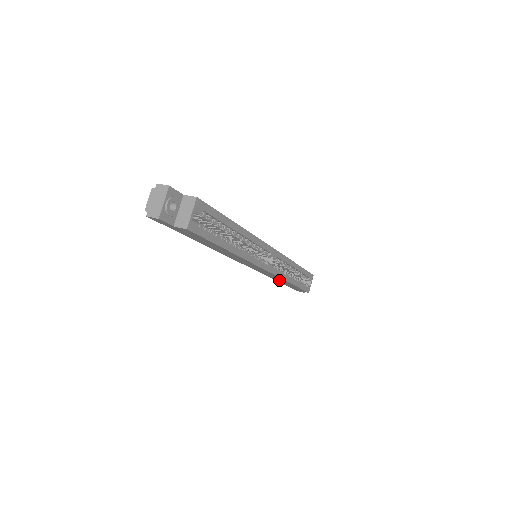
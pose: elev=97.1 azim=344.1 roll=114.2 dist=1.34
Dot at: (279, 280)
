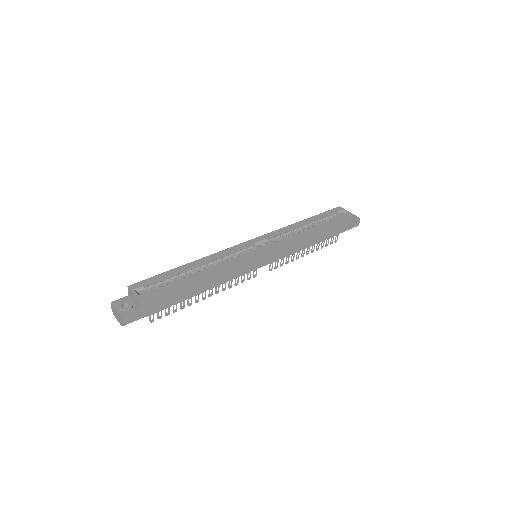
Dot at: (310, 241)
